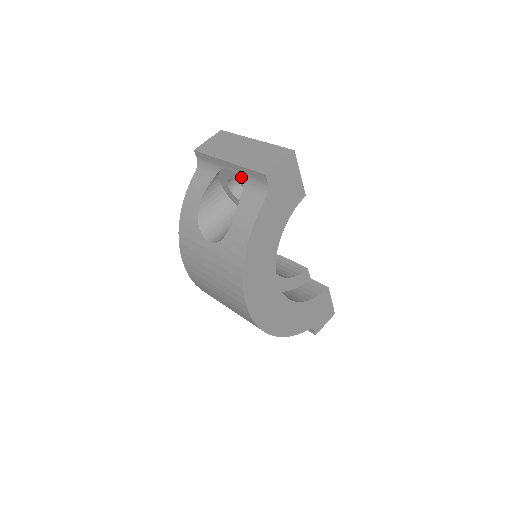
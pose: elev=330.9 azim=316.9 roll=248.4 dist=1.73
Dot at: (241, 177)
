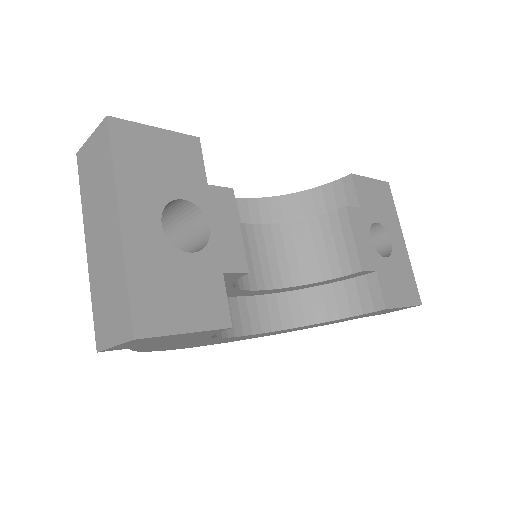
Dot at: occluded
